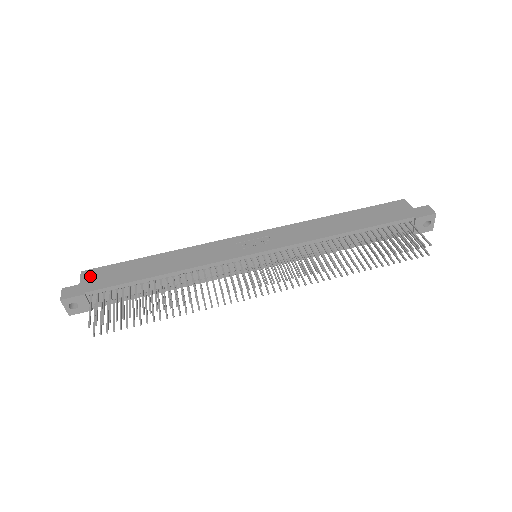
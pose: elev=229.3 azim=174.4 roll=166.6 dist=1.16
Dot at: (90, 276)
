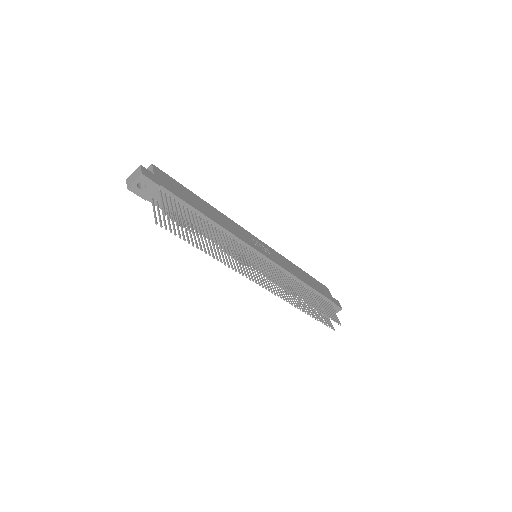
Dot at: (161, 174)
